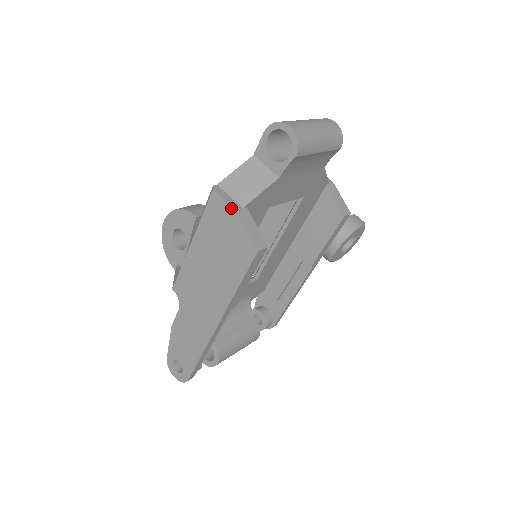
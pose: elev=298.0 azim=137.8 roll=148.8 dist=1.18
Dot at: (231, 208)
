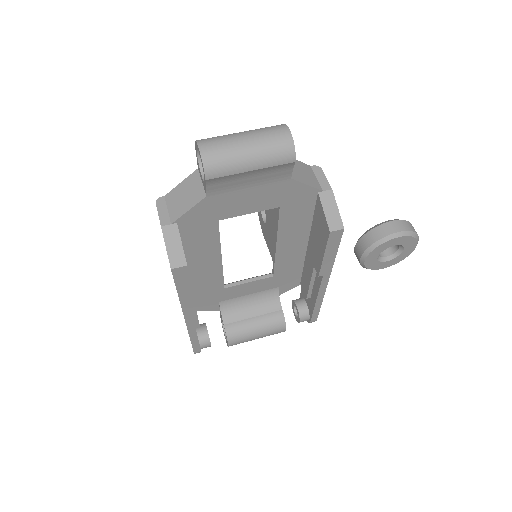
Dot at: (160, 223)
